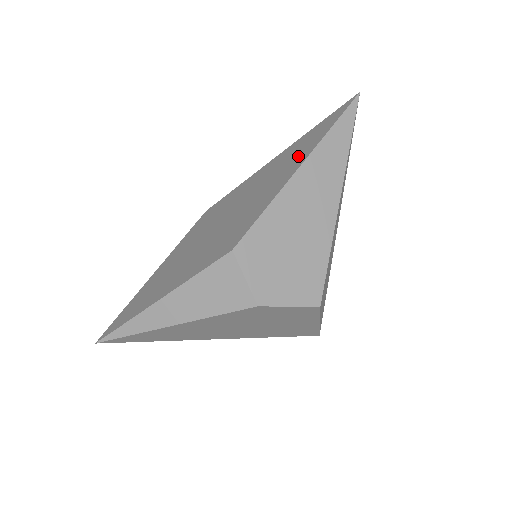
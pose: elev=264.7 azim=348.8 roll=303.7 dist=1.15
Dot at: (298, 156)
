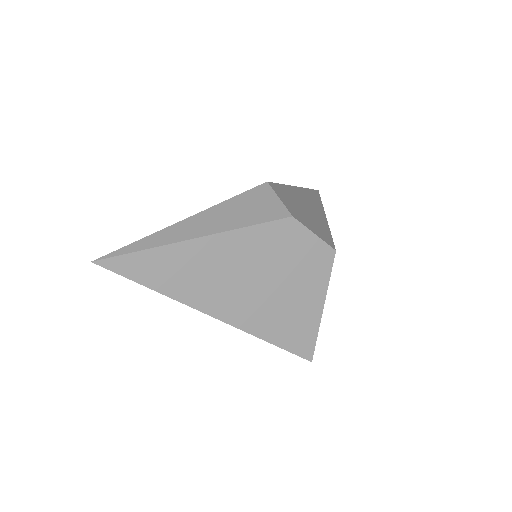
Dot at: occluded
